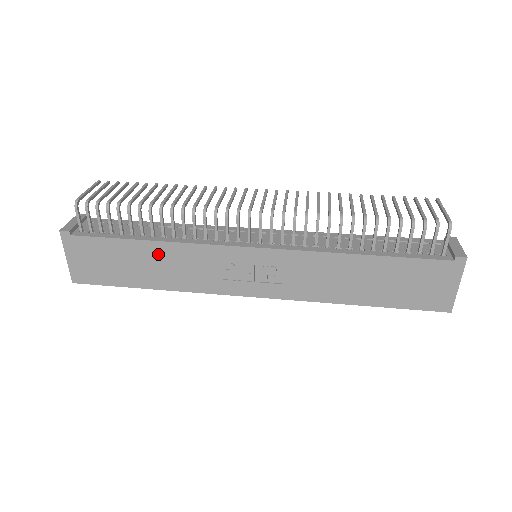
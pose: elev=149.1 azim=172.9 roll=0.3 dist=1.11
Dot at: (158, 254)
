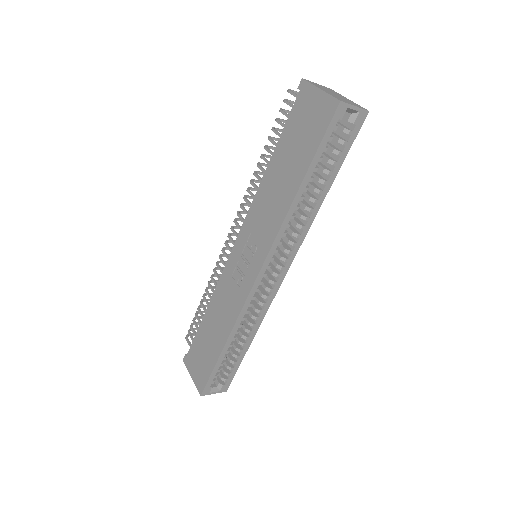
Dot at: (212, 315)
